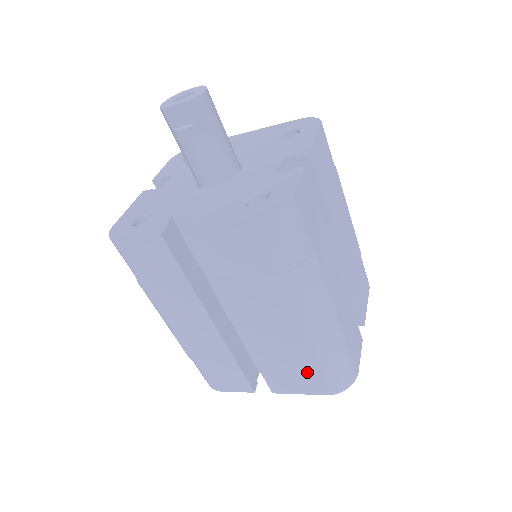
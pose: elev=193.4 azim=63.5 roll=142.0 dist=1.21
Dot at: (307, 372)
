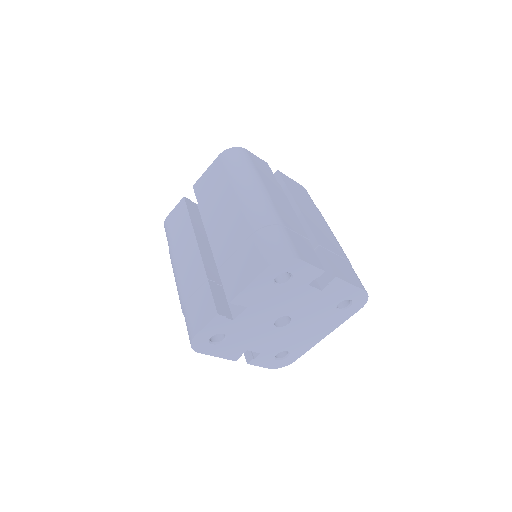
Dot at: (250, 251)
